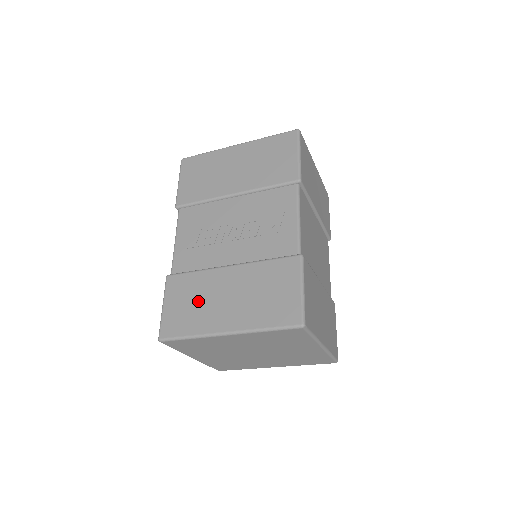
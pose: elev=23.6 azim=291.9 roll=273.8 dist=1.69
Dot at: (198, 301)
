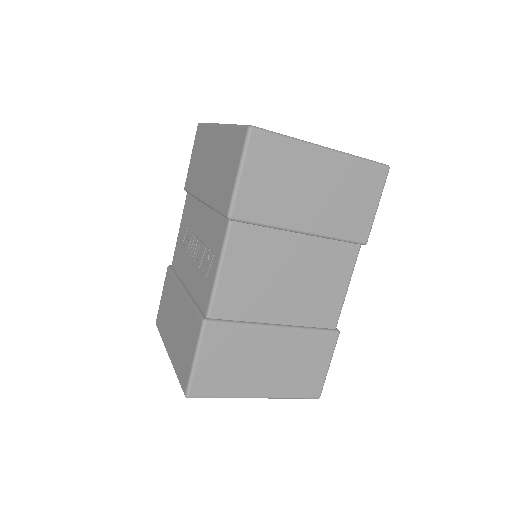
Dot at: (168, 309)
